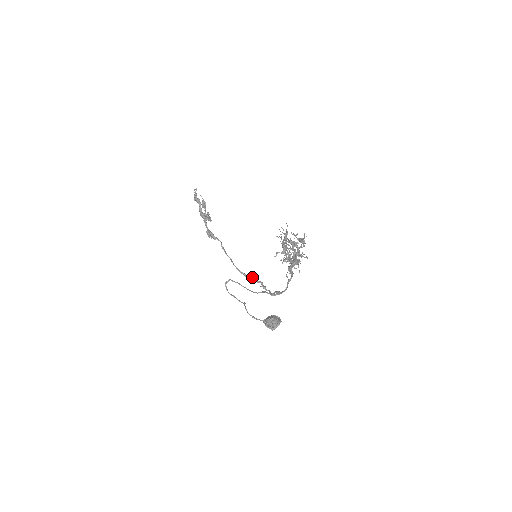
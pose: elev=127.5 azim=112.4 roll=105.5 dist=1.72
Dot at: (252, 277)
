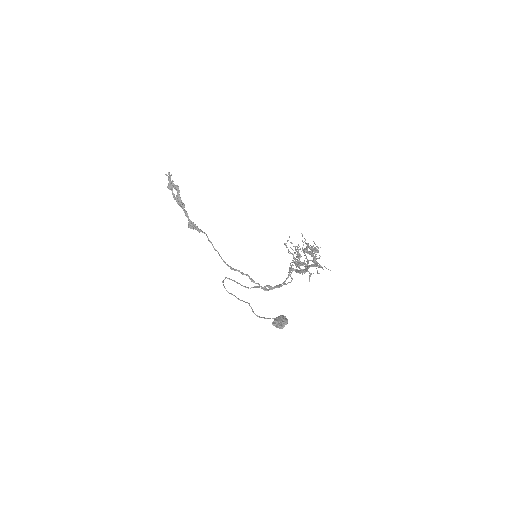
Dot at: occluded
